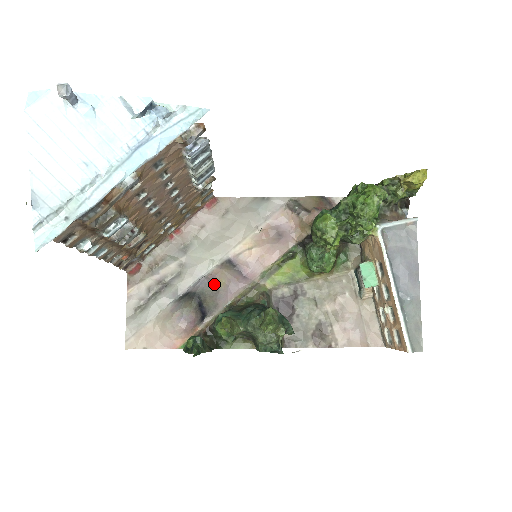
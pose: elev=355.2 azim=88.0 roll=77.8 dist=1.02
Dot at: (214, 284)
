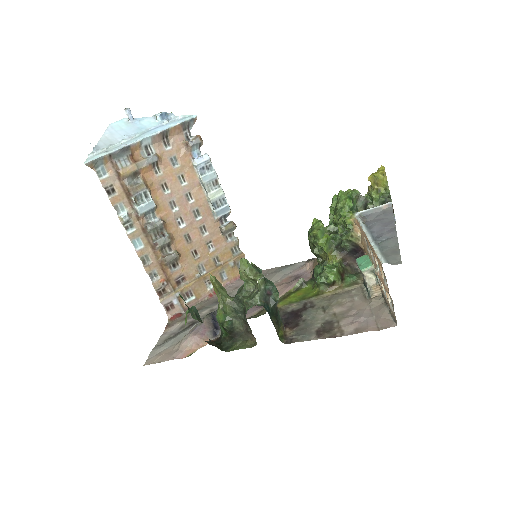
Dot at: occluded
